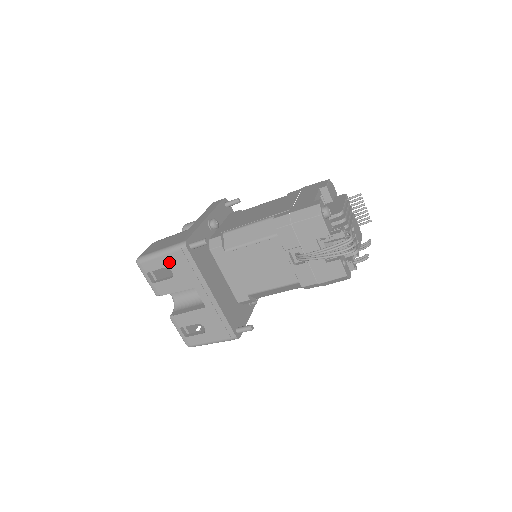
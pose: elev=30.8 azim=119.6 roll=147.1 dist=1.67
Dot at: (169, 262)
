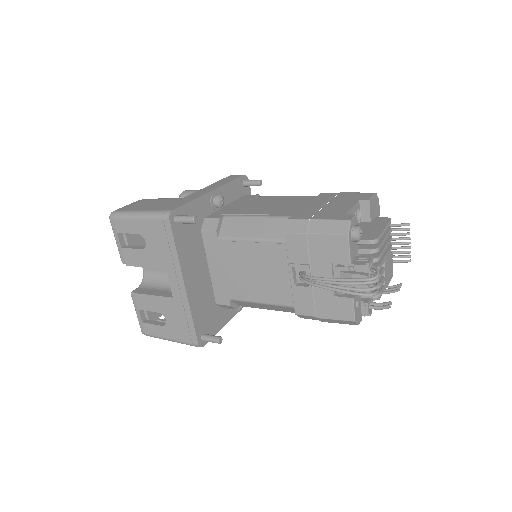
Dot at: (145, 229)
